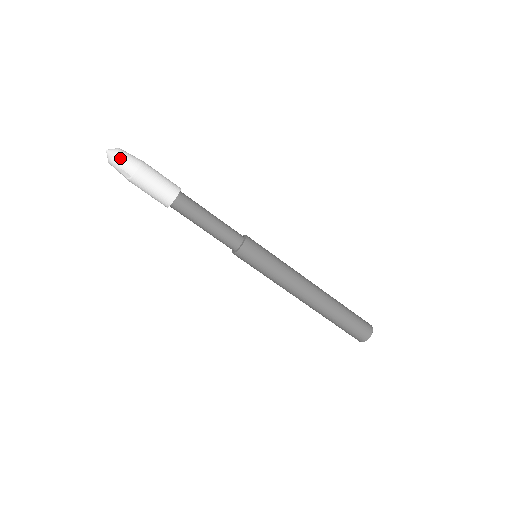
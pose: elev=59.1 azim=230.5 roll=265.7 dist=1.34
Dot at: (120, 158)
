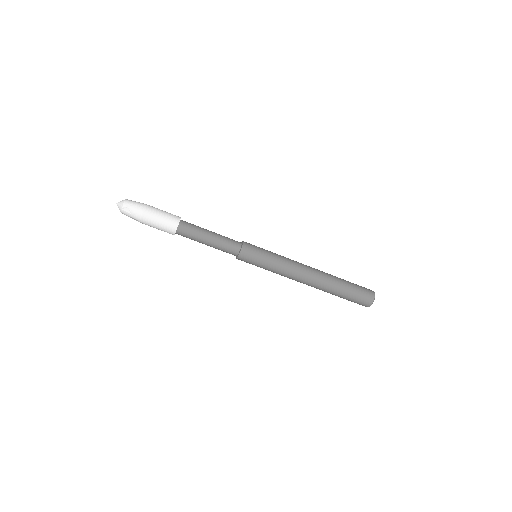
Dot at: (127, 210)
